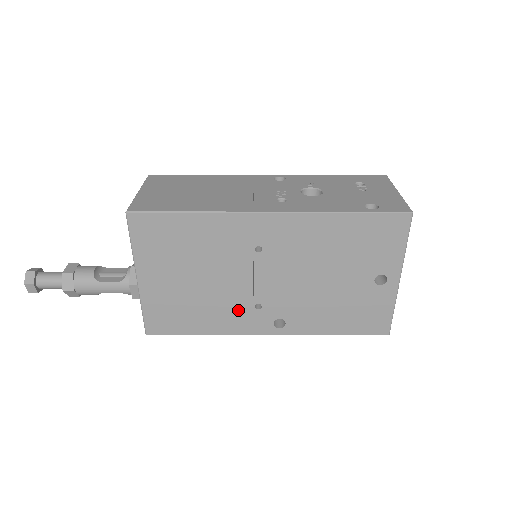
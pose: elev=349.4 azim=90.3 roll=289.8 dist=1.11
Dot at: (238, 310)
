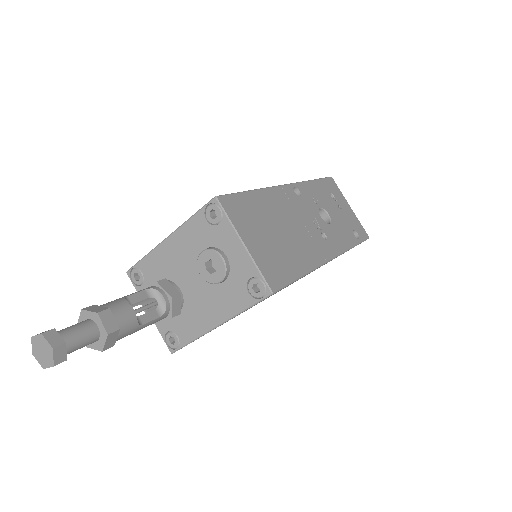
Dot at: occluded
